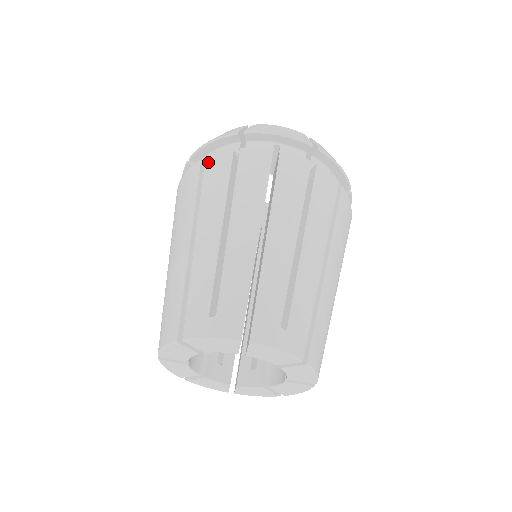
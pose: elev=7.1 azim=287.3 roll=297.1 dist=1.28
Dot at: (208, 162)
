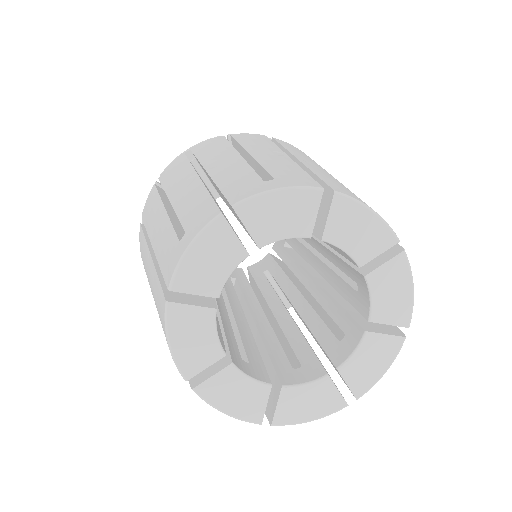
Dot at: (279, 140)
